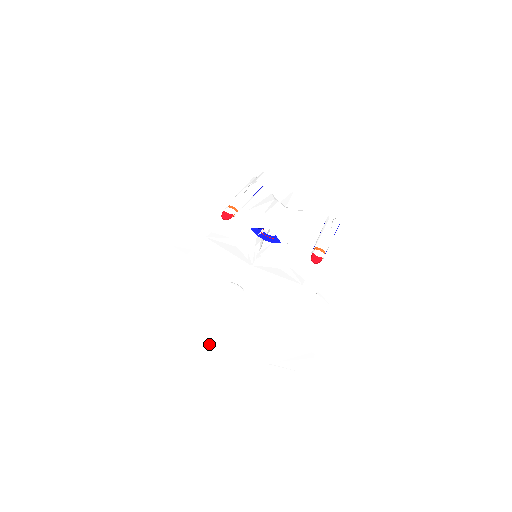
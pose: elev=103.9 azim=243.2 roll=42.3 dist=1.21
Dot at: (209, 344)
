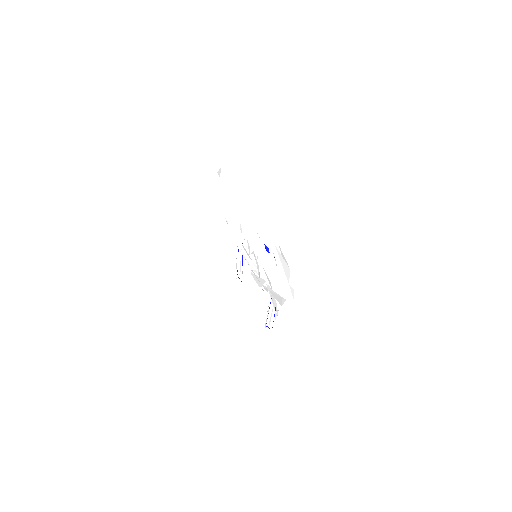
Dot at: occluded
